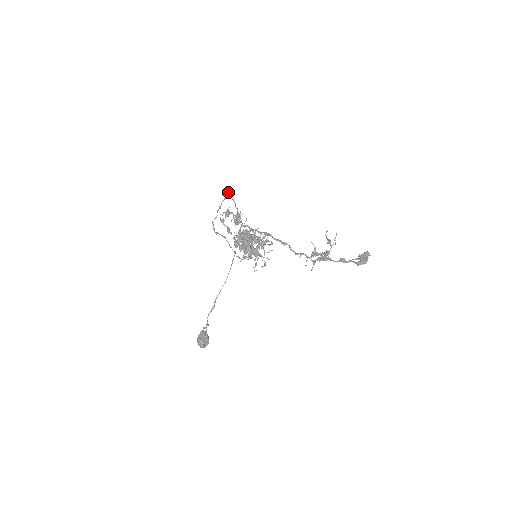
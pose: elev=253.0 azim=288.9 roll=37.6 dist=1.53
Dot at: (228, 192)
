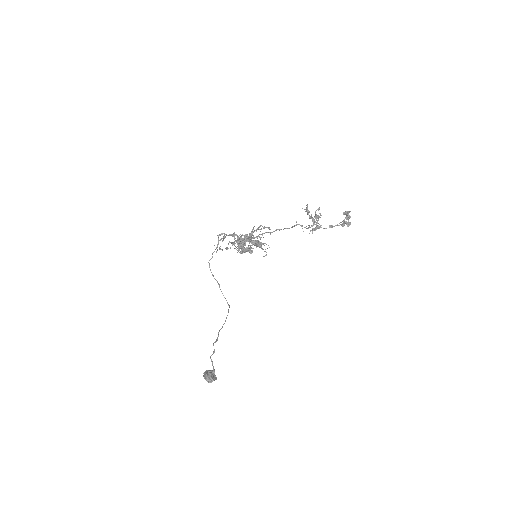
Dot at: (221, 234)
